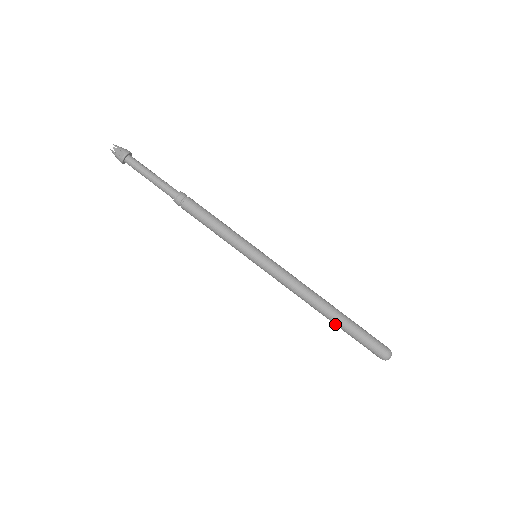
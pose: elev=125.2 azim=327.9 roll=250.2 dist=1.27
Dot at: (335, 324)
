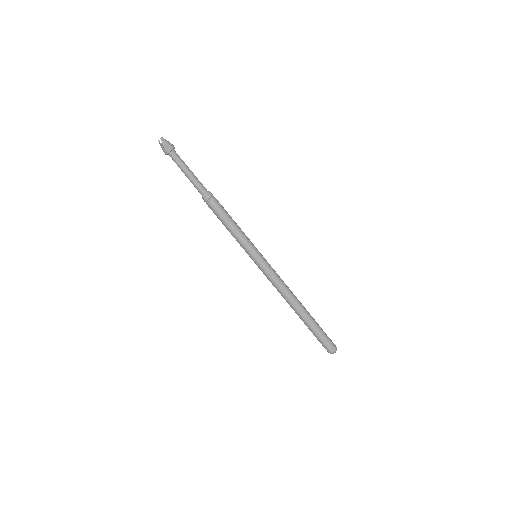
Dot at: (302, 320)
